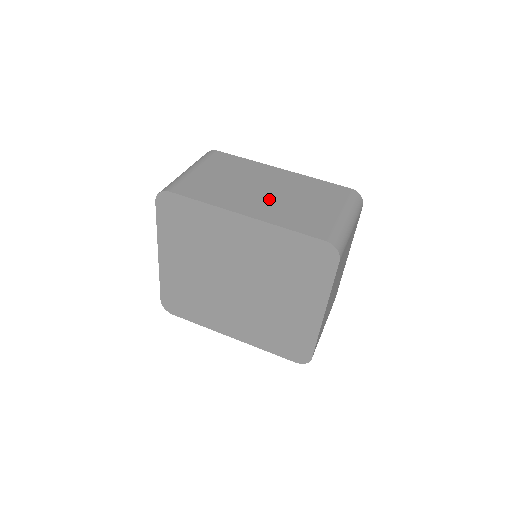
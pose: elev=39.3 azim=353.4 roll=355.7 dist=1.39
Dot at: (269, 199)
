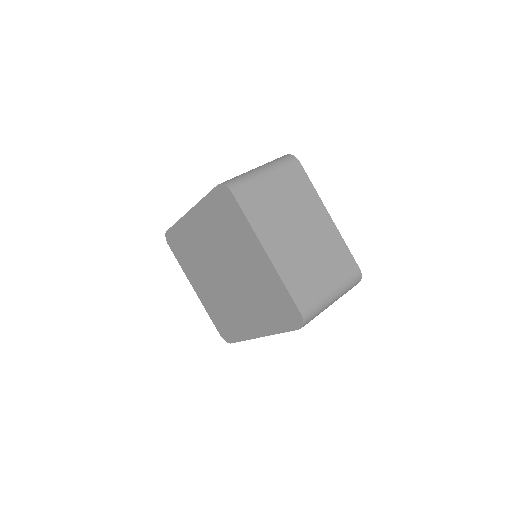
Dot at: occluded
